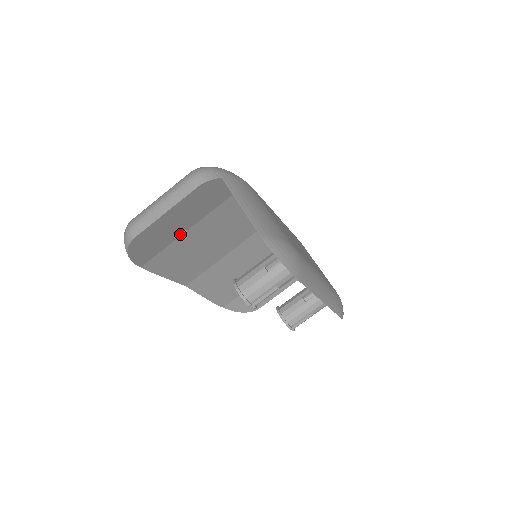
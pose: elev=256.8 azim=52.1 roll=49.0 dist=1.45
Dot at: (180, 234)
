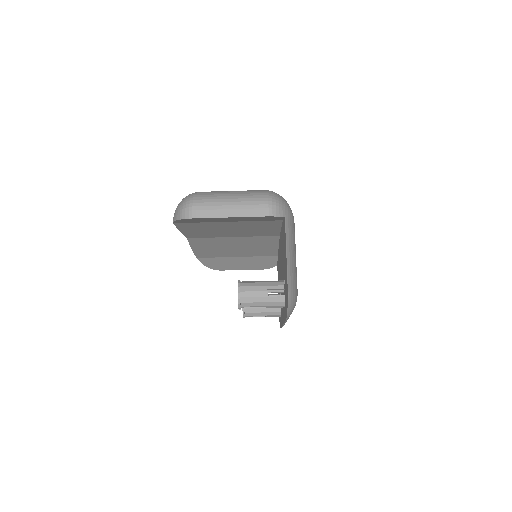
Dot at: (221, 221)
